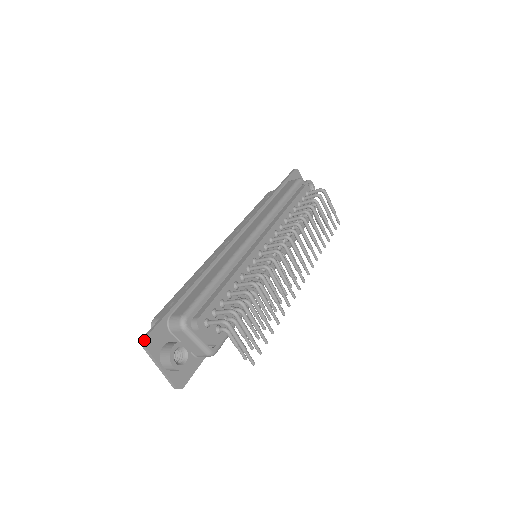
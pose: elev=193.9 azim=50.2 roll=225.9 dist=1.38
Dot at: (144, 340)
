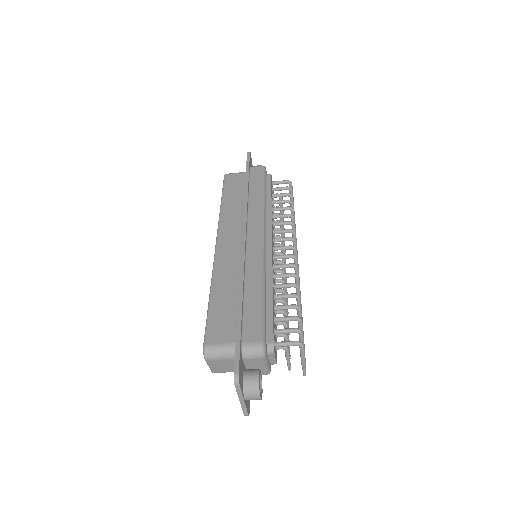
Dot at: (238, 378)
